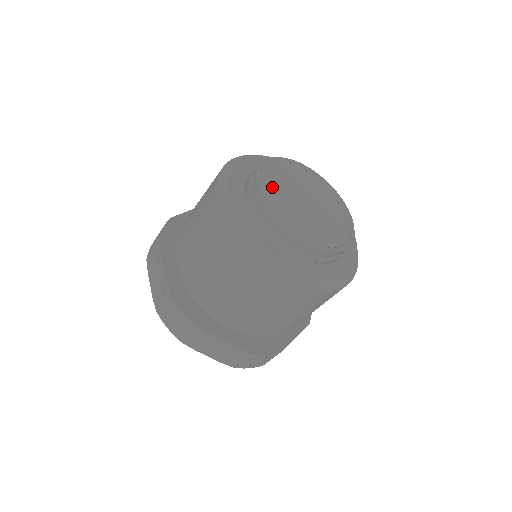
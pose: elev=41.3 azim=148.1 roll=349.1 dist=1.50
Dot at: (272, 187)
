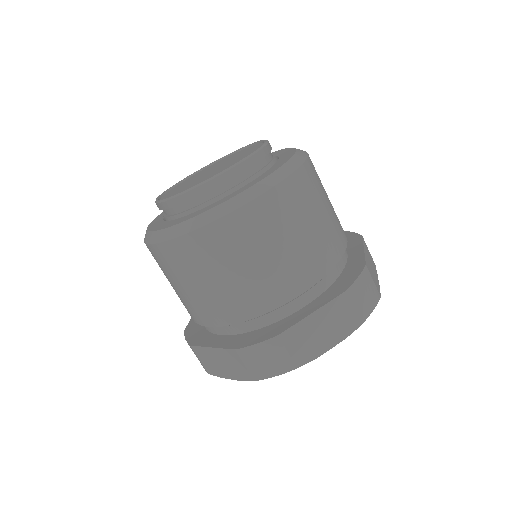
Dot at: occluded
